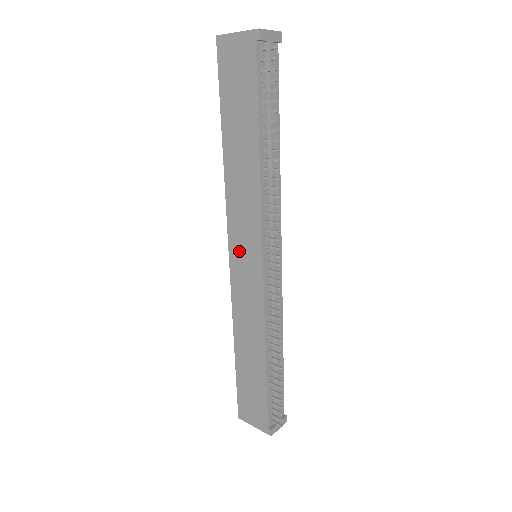
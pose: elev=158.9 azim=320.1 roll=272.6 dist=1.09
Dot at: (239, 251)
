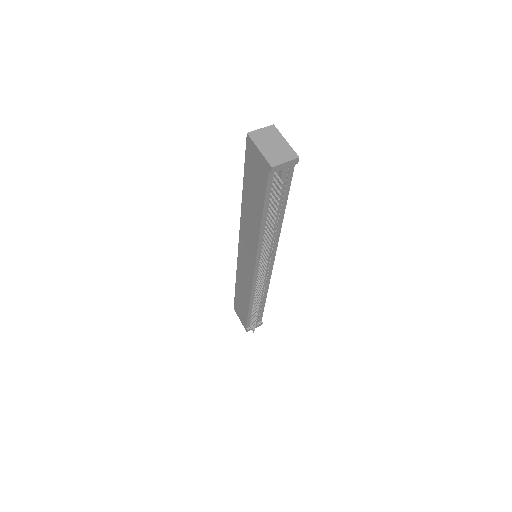
Dot at: (244, 251)
